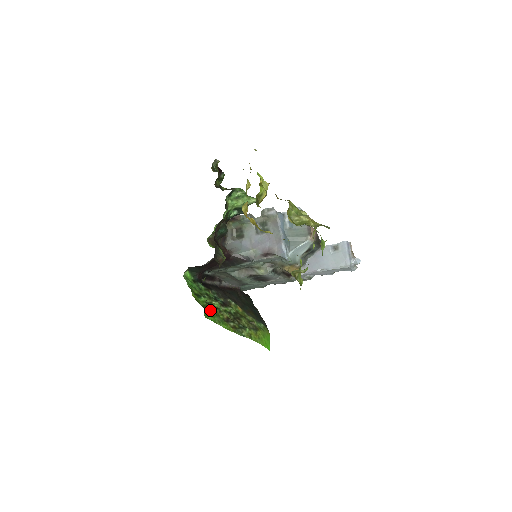
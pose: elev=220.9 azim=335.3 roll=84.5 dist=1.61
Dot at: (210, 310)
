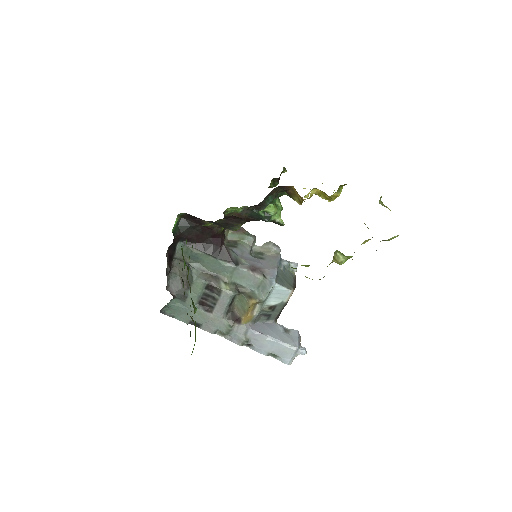
Dot at: occluded
